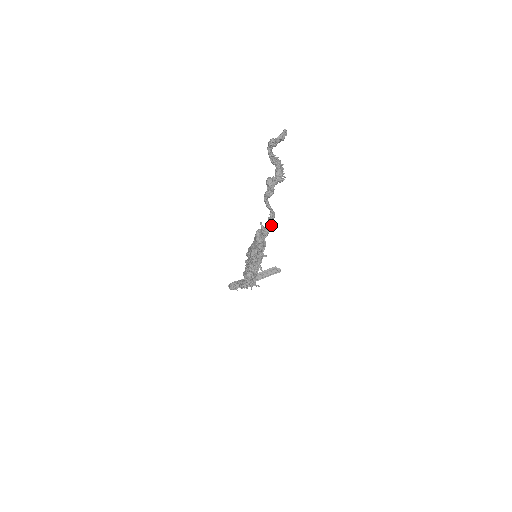
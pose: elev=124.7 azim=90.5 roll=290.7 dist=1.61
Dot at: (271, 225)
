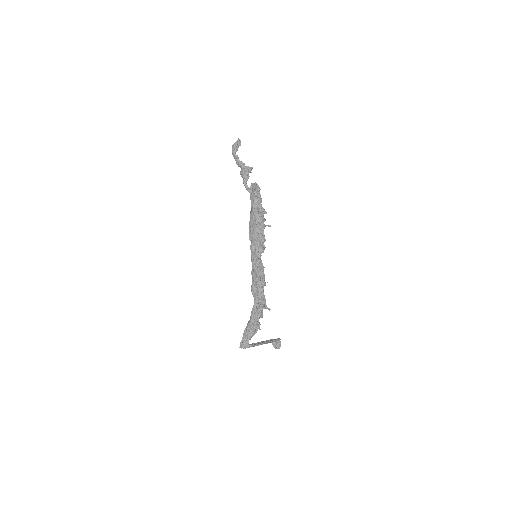
Dot at: occluded
